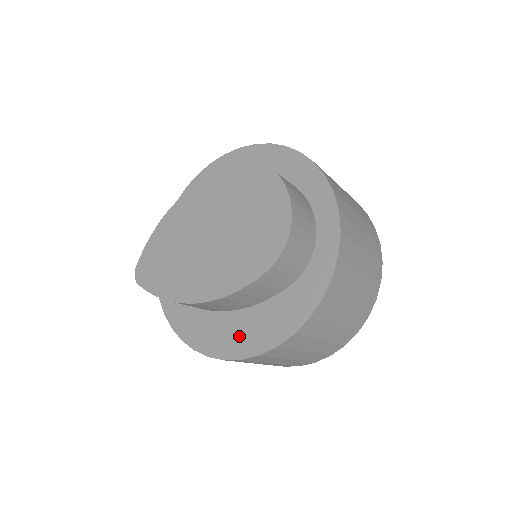
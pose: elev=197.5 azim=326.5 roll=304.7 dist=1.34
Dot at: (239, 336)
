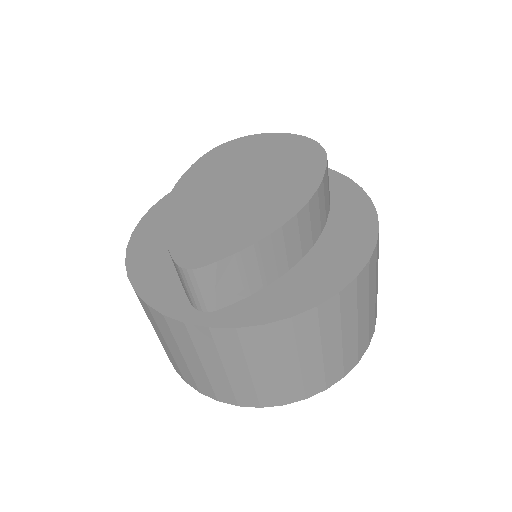
Dot at: (342, 254)
